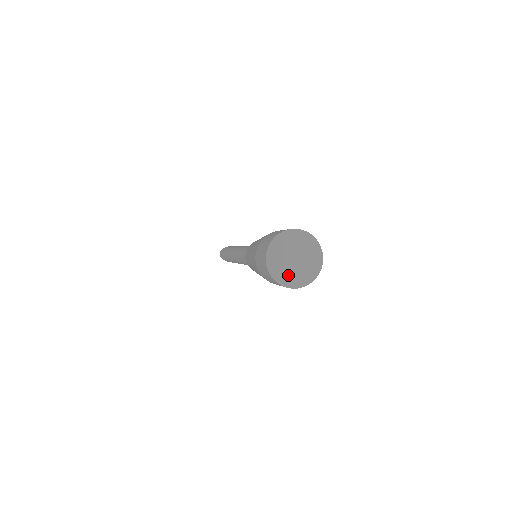
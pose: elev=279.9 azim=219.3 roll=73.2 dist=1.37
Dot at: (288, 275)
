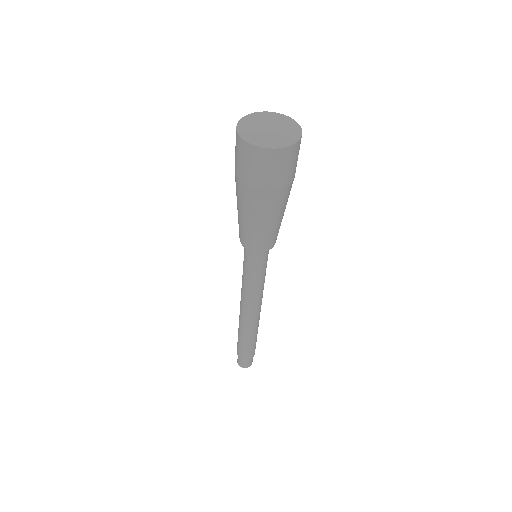
Dot at: (250, 127)
